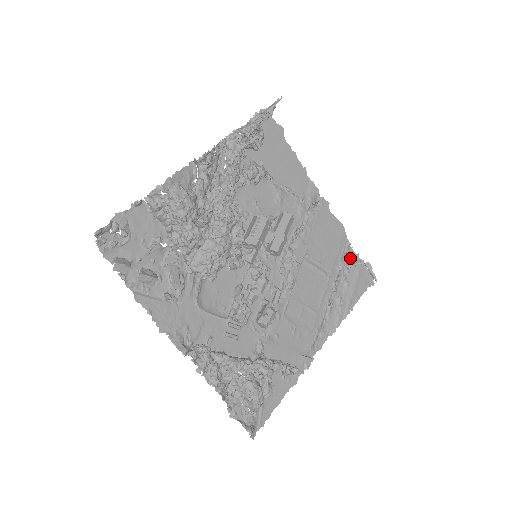
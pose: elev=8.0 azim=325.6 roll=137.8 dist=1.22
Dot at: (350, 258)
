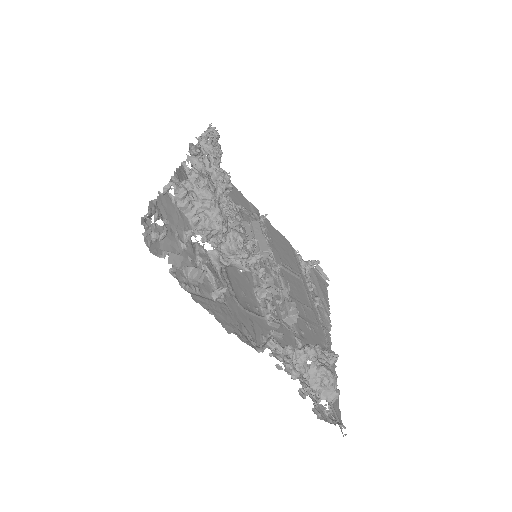
Dot at: (305, 263)
